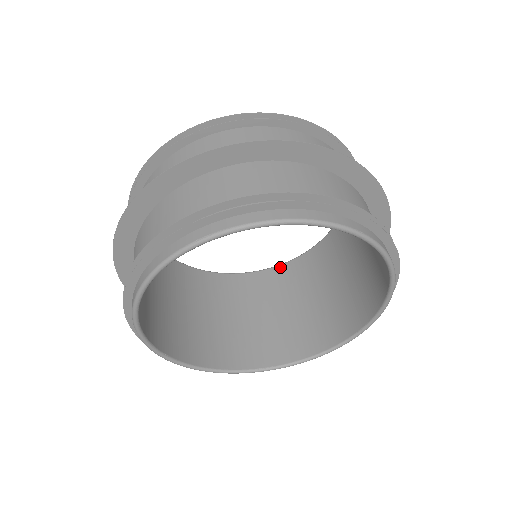
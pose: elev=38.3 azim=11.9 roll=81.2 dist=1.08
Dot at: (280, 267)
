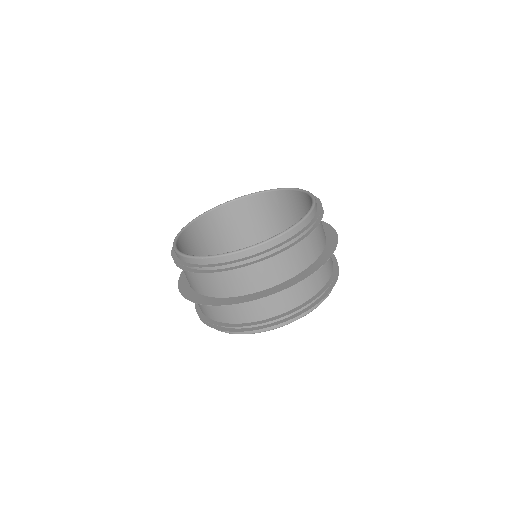
Dot at: (214, 211)
